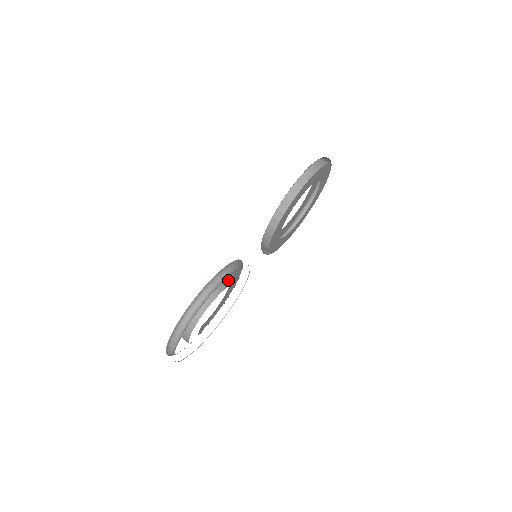
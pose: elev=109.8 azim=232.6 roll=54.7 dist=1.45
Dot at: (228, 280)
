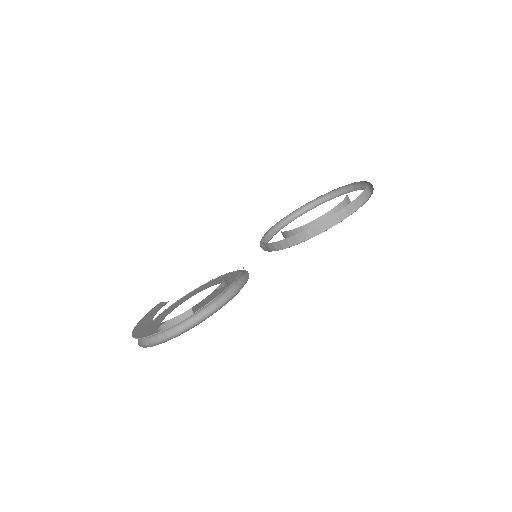
Dot at: (224, 285)
